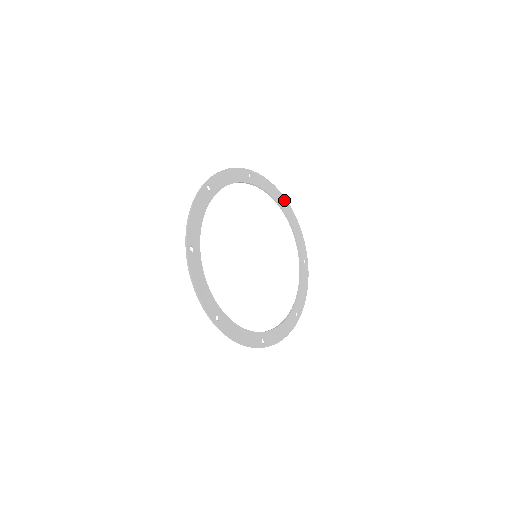
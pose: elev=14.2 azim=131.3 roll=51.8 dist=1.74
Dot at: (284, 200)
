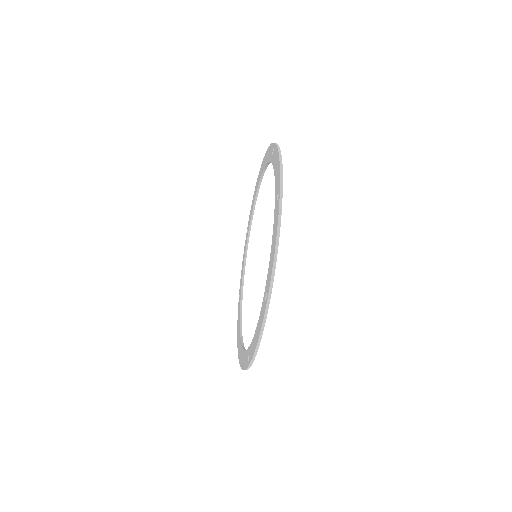
Dot at: occluded
